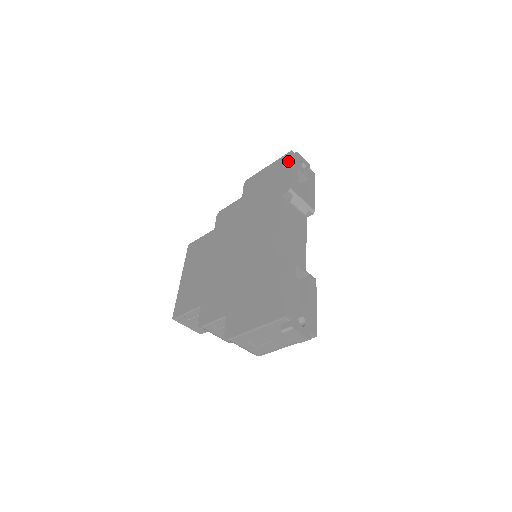
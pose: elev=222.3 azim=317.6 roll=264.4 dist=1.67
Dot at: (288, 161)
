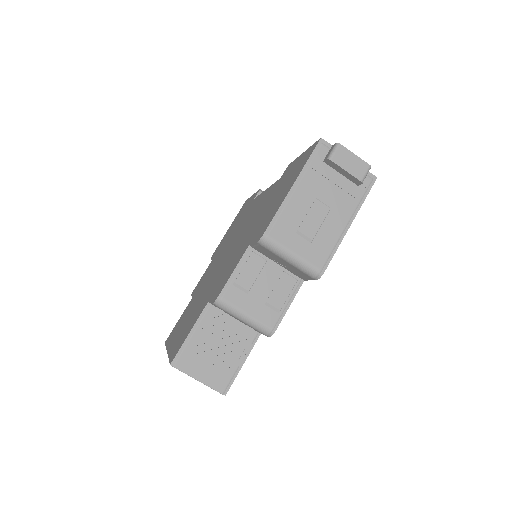
Dot at: occluded
